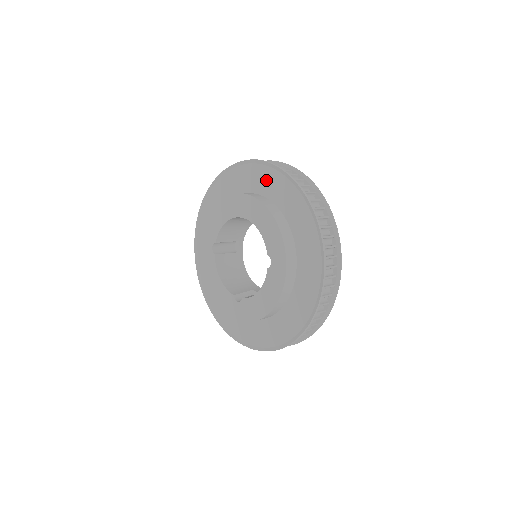
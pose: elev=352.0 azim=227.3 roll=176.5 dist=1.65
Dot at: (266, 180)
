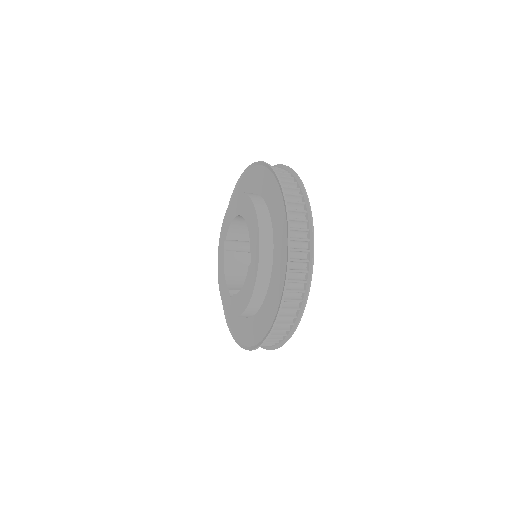
Dot at: (264, 181)
